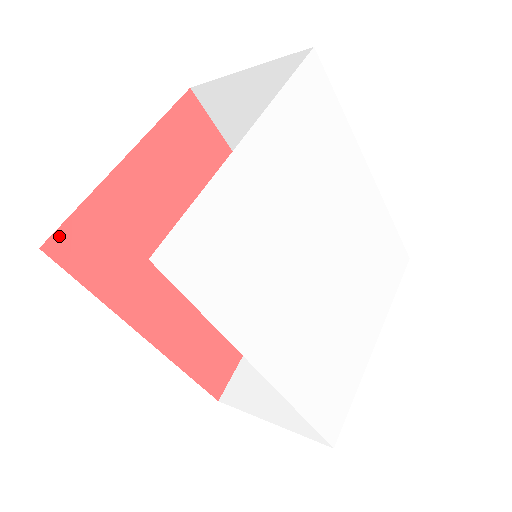
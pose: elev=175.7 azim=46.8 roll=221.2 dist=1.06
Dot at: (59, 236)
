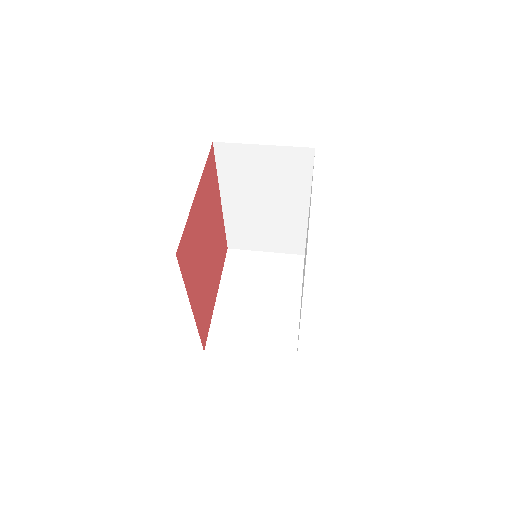
Dot at: (180, 246)
